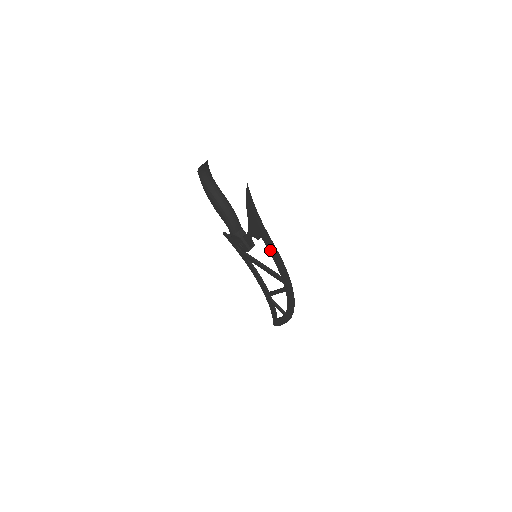
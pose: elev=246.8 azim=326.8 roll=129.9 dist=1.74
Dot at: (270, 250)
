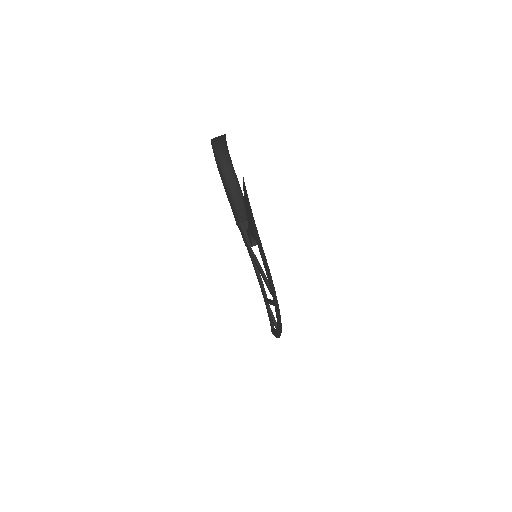
Dot at: (261, 256)
